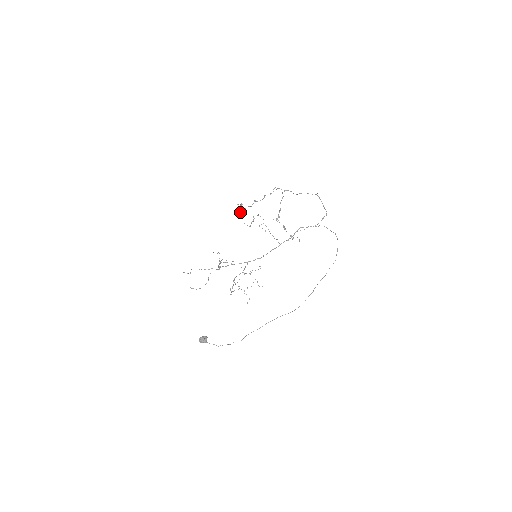
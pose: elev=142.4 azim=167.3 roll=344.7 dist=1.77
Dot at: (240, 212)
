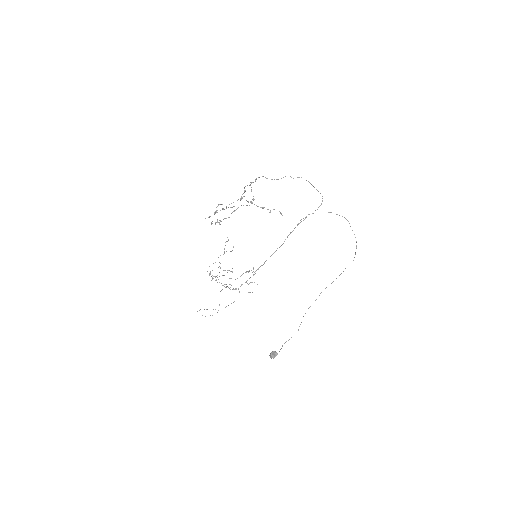
Dot at: occluded
